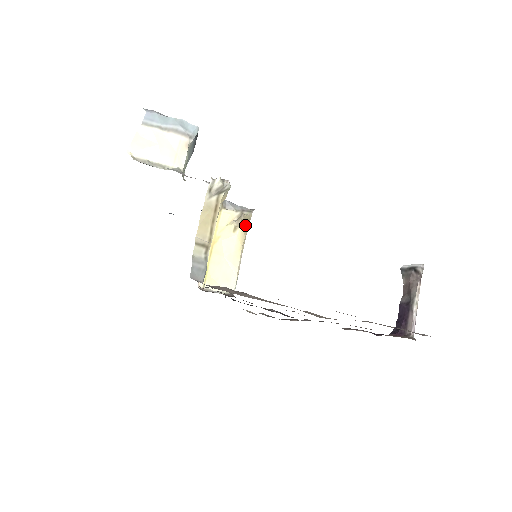
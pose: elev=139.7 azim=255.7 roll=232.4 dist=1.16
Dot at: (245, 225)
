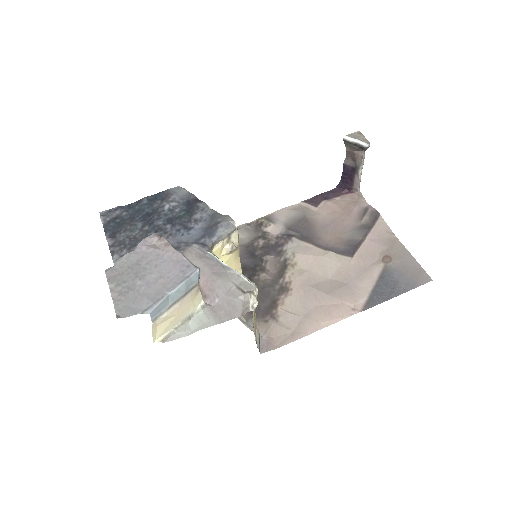
Dot at: occluded
